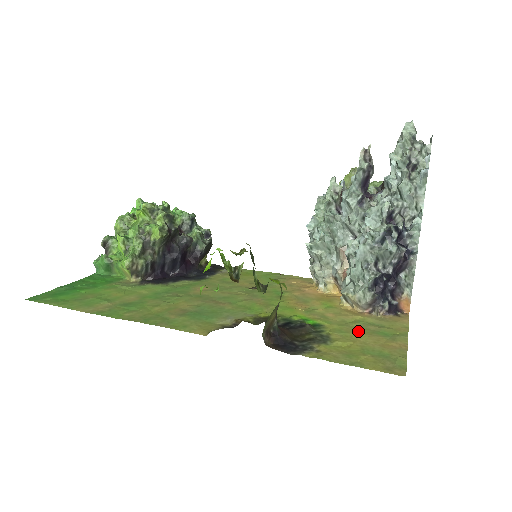
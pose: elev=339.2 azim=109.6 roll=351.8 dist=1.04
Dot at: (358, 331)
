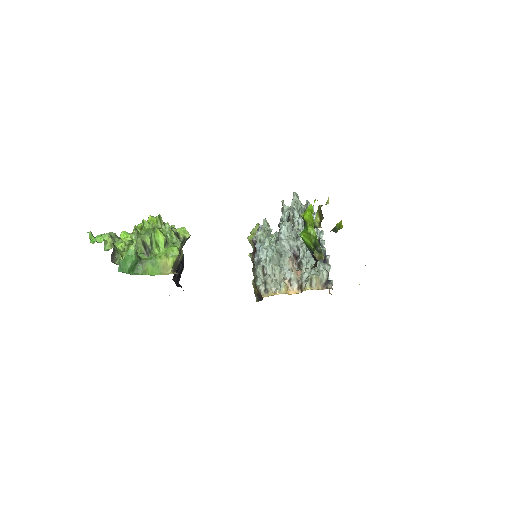
Dot at: occluded
